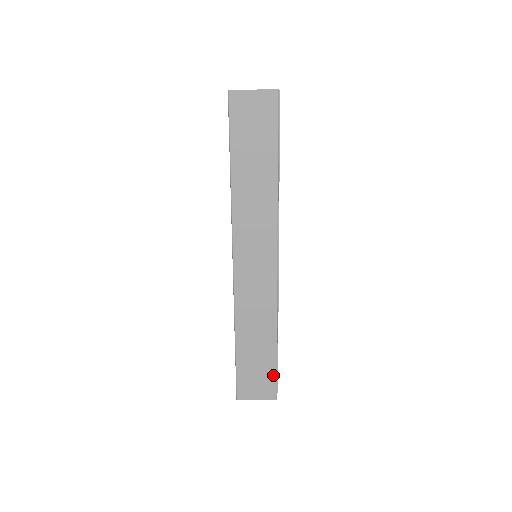
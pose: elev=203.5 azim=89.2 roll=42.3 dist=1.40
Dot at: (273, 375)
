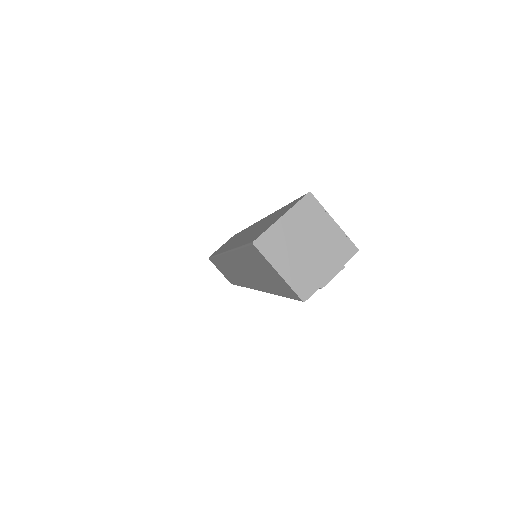
Dot at: occluded
